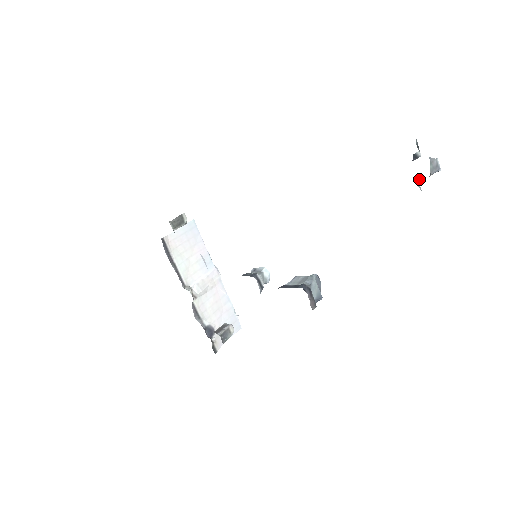
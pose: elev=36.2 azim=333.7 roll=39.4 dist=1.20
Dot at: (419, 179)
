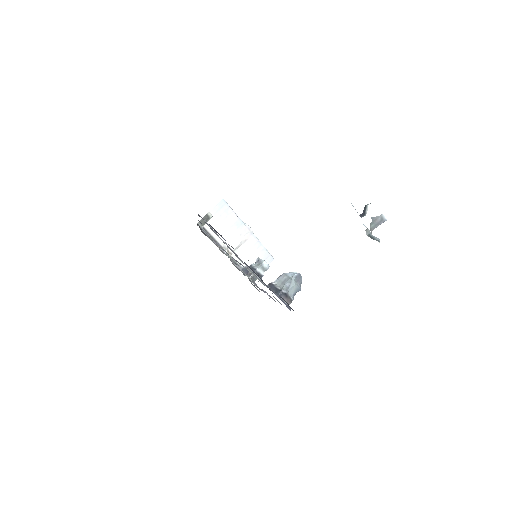
Dot at: (367, 228)
